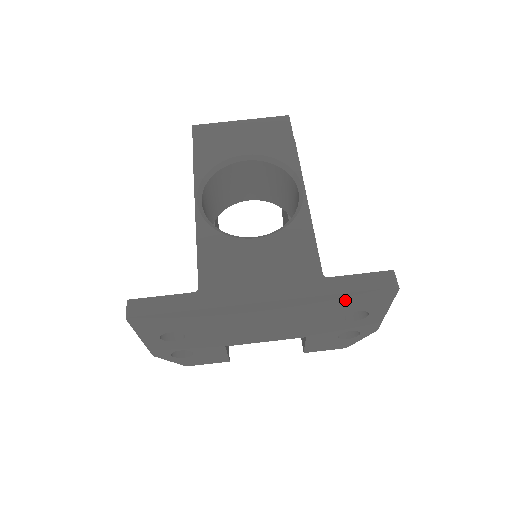
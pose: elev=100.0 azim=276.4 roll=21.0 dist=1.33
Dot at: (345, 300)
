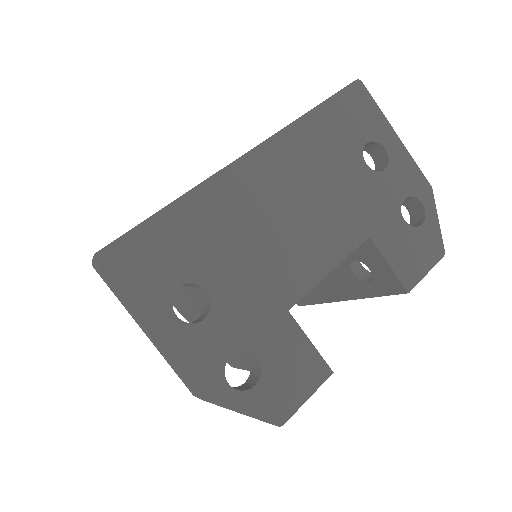
Dot at: (331, 122)
